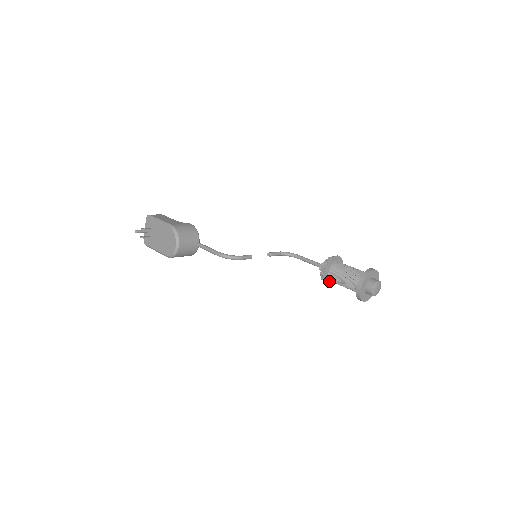
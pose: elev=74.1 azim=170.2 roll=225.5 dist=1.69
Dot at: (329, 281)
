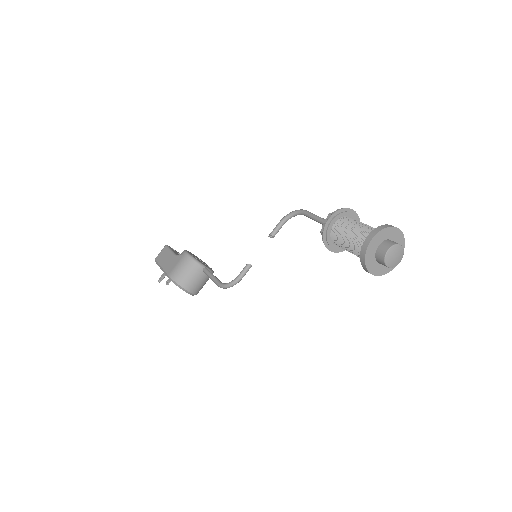
Dot at: occluded
